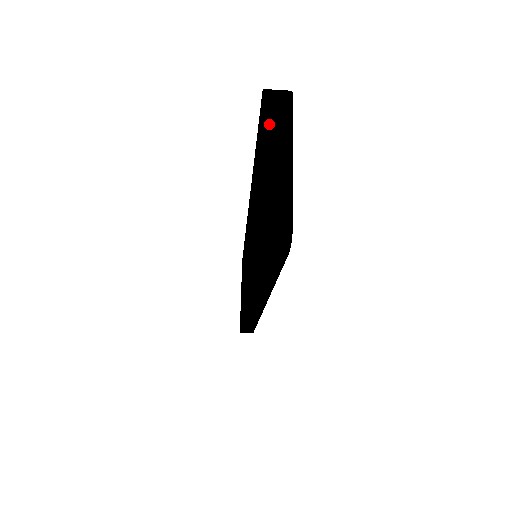
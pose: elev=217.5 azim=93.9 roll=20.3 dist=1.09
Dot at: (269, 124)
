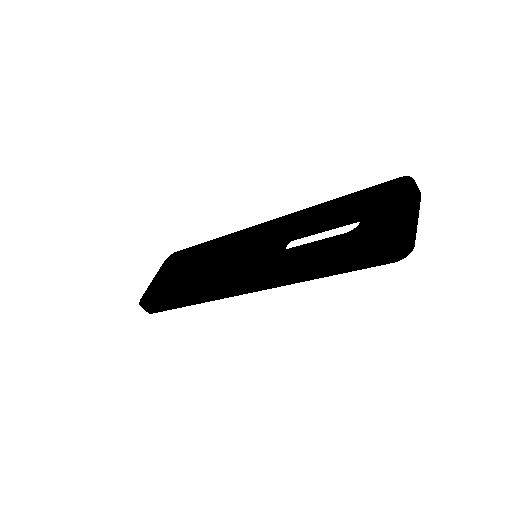
Dot at: (414, 195)
